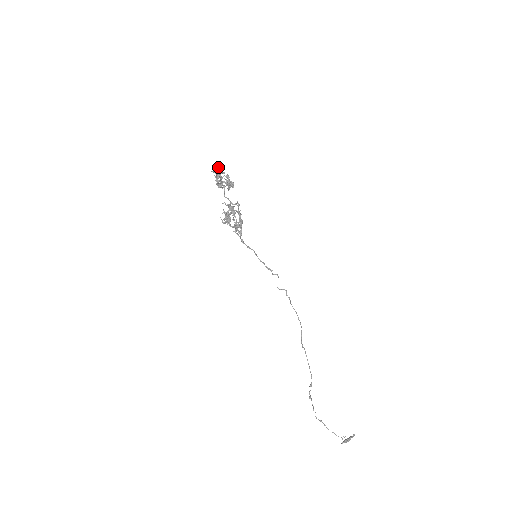
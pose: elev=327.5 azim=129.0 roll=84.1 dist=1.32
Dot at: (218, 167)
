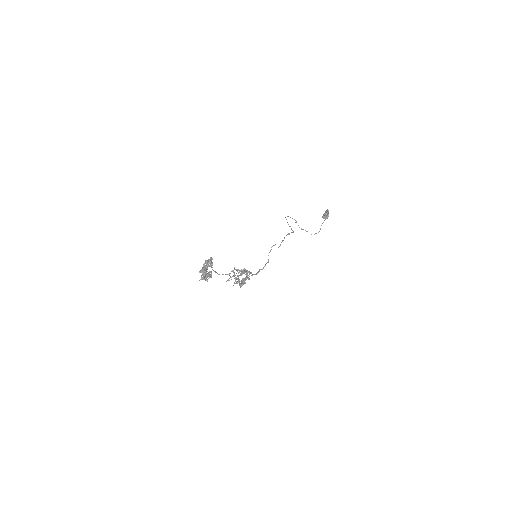
Dot at: (206, 278)
